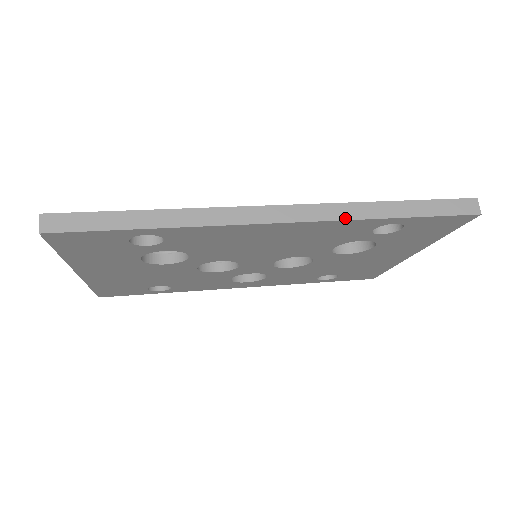
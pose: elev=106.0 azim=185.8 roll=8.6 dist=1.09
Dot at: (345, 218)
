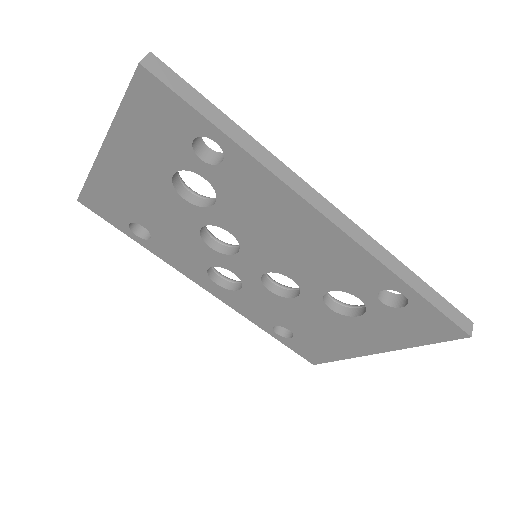
Dot at: (377, 256)
